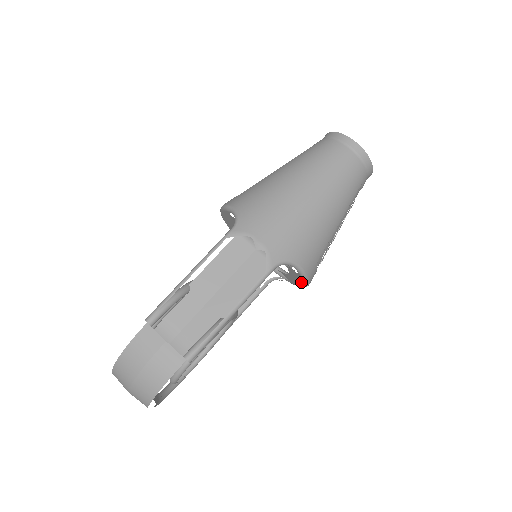
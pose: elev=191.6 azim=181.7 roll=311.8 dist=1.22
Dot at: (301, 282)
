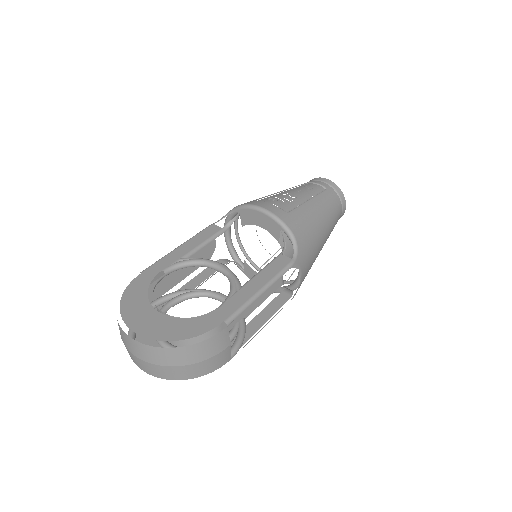
Dot at: occluded
